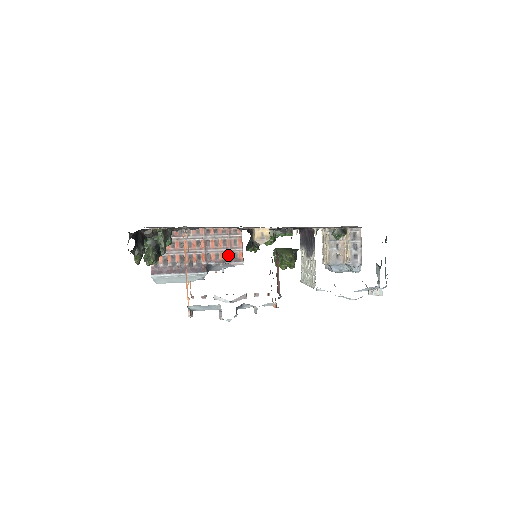
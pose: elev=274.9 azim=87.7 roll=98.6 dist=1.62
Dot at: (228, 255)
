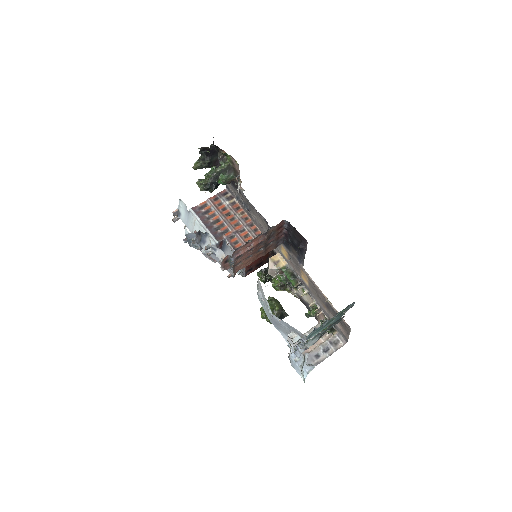
Dot at: occluded
